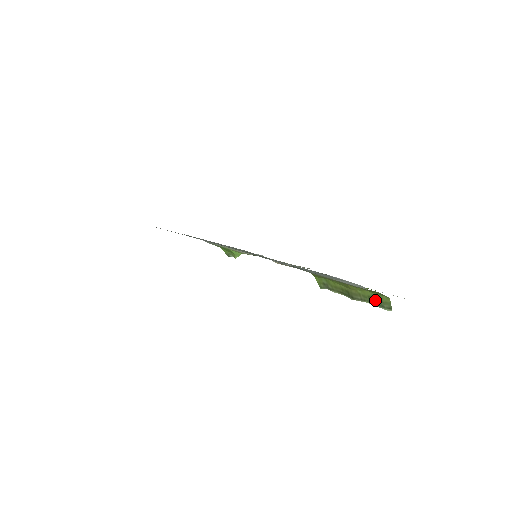
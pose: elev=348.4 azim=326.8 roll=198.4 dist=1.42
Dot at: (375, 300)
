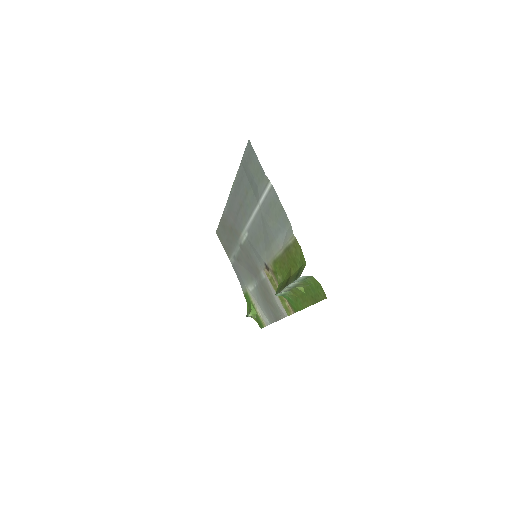
Dot at: (297, 274)
